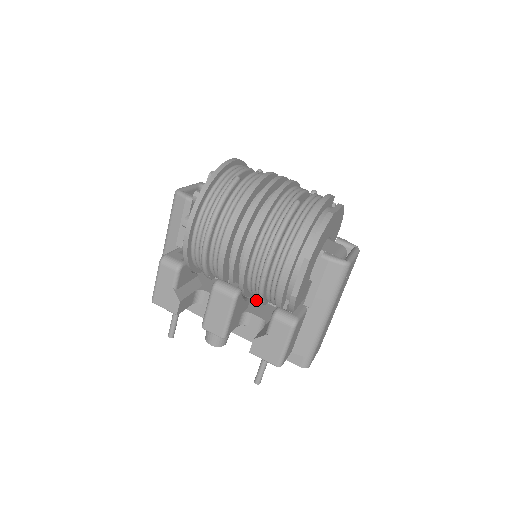
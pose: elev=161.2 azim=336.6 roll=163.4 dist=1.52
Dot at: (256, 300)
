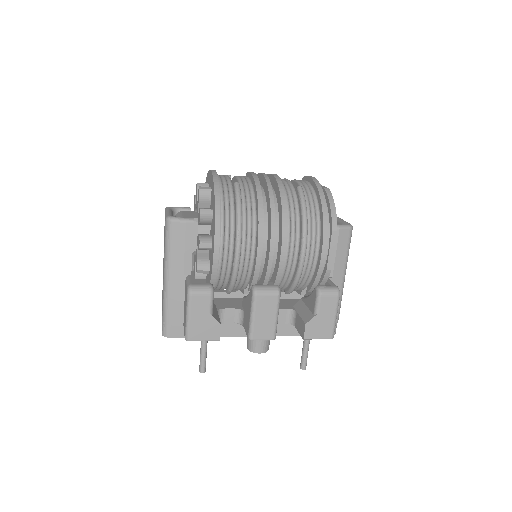
Dot at: occluded
